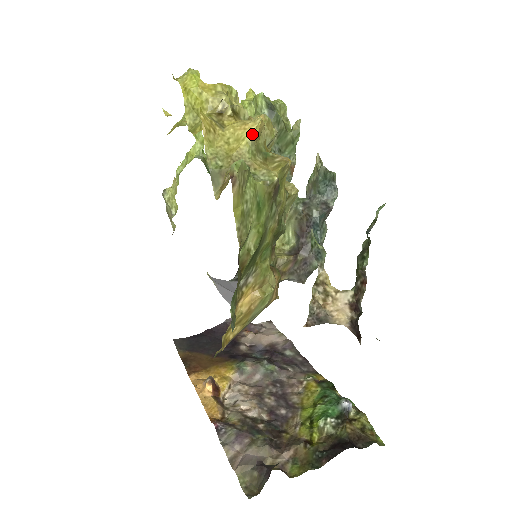
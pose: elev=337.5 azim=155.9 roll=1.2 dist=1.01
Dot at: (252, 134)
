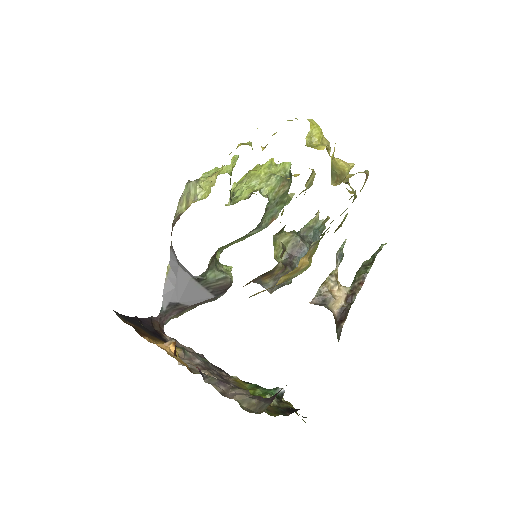
Dot at: (350, 168)
